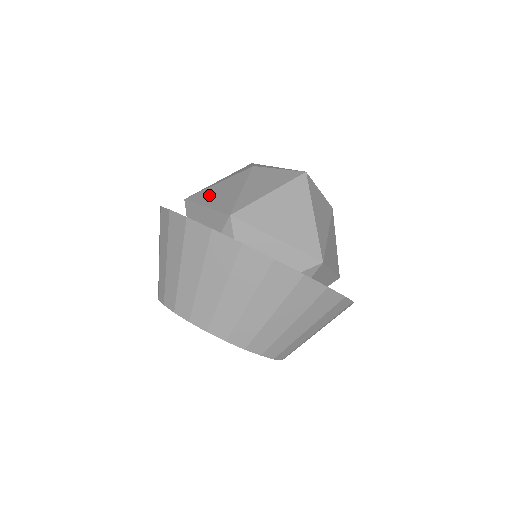
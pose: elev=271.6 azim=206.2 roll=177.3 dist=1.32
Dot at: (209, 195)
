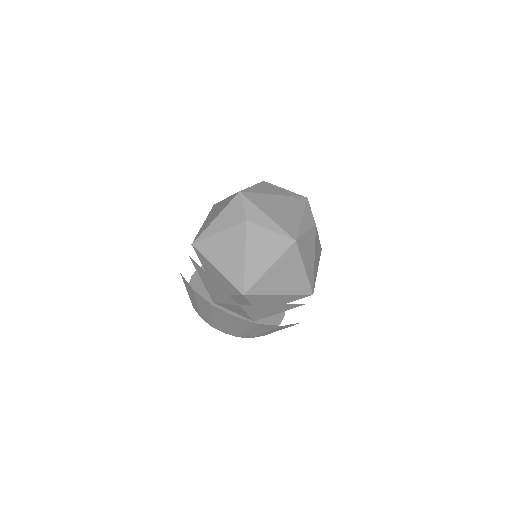
Dot at: (215, 252)
